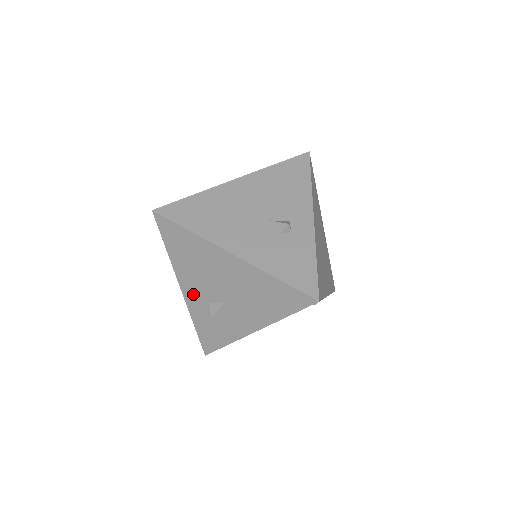
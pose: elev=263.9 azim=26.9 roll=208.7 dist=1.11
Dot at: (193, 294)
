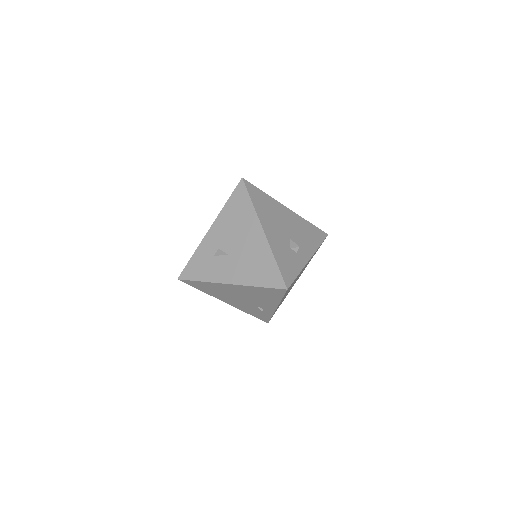
Dot at: (214, 237)
